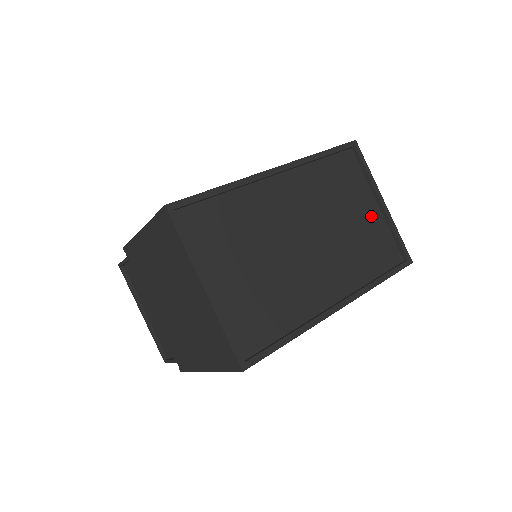
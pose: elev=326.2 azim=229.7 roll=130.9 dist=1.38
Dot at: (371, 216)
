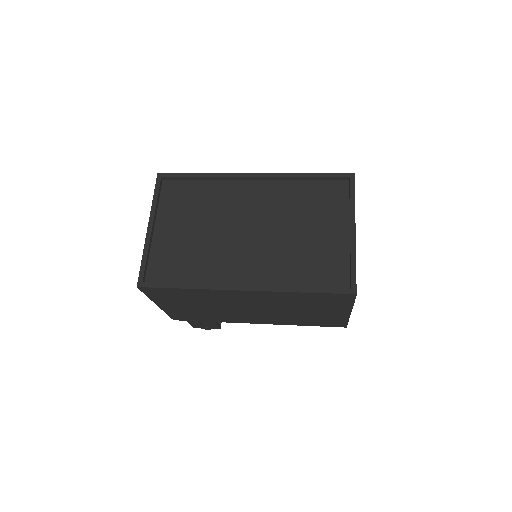
Dot at: (334, 238)
